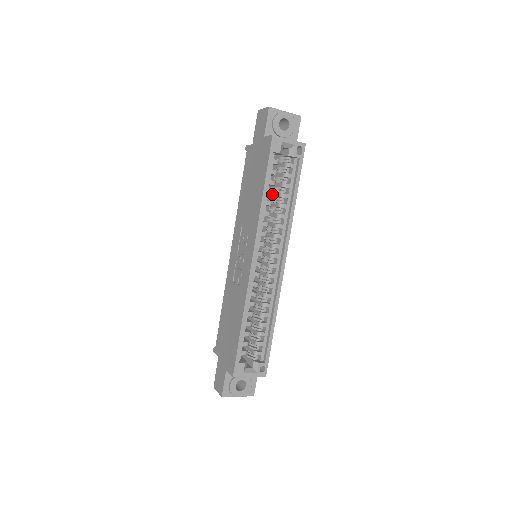
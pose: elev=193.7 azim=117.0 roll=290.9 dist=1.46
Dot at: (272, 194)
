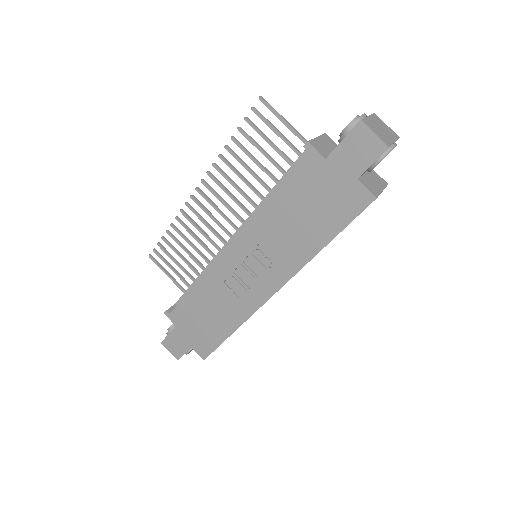
Dot at: occluded
